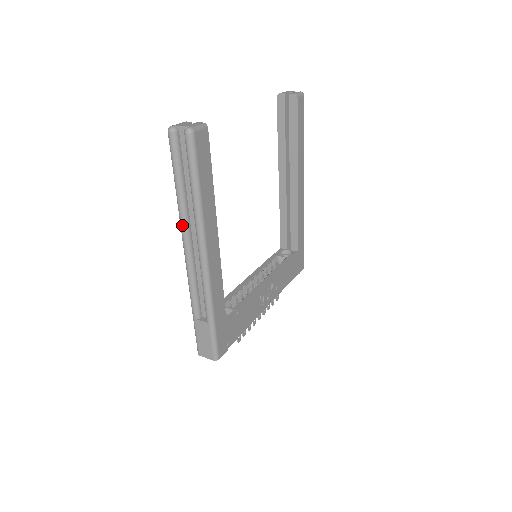
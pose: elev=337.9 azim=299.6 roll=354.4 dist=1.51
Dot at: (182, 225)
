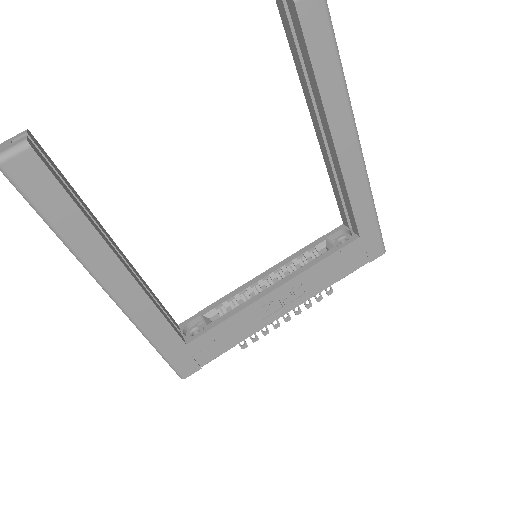
Dot at: occluded
